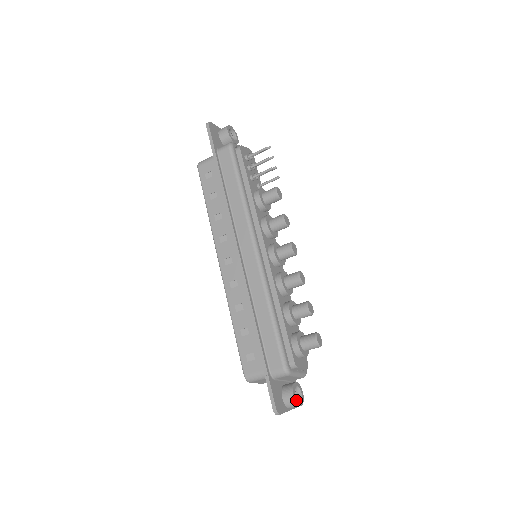
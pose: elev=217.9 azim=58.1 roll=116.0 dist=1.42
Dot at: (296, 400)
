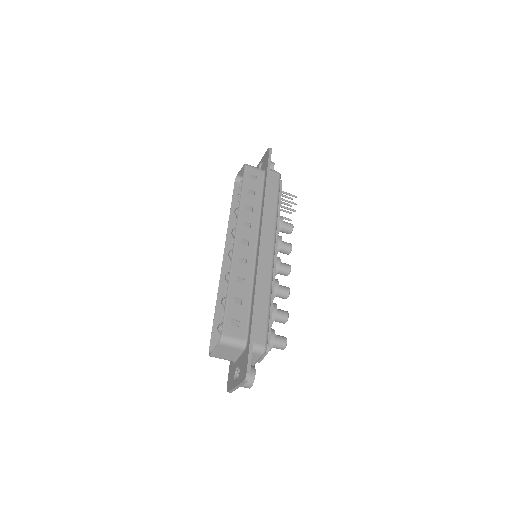
Dot at: (254, 379)
